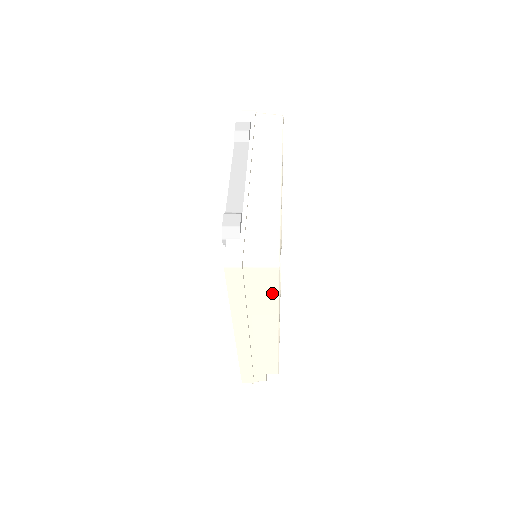
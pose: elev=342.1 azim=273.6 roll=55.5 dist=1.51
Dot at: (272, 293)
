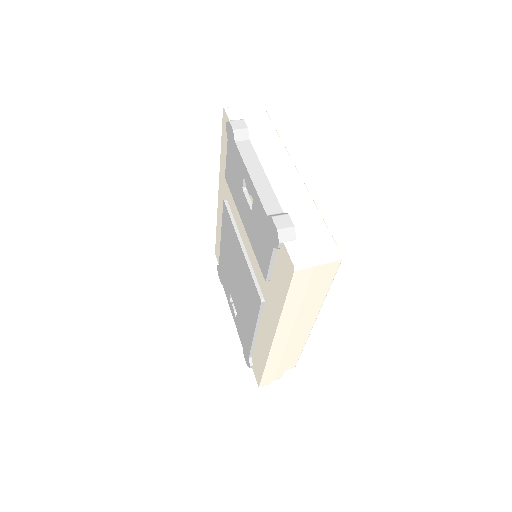
Dot at: (325, 287)
